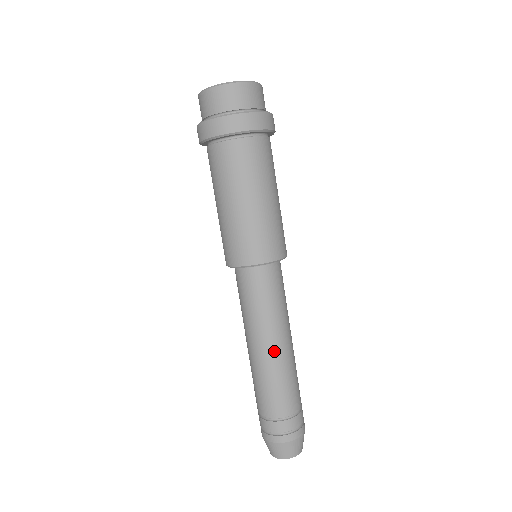
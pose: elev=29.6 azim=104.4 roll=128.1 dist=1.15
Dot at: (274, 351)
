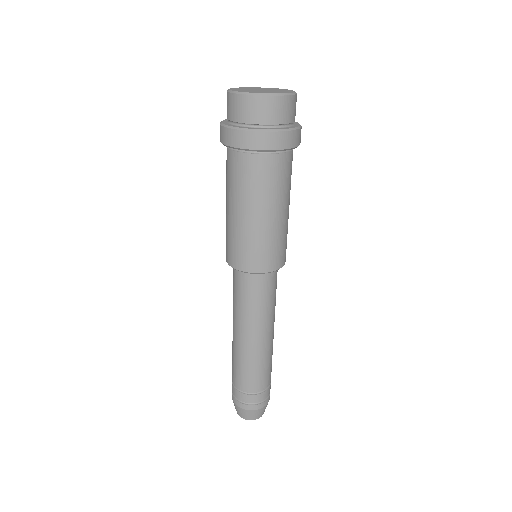
Dot at: (260, 342)
